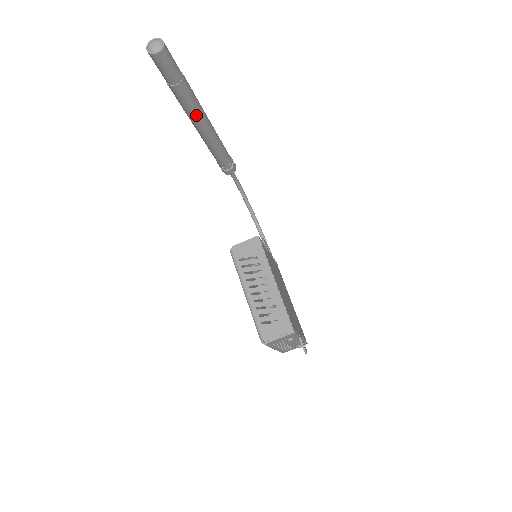
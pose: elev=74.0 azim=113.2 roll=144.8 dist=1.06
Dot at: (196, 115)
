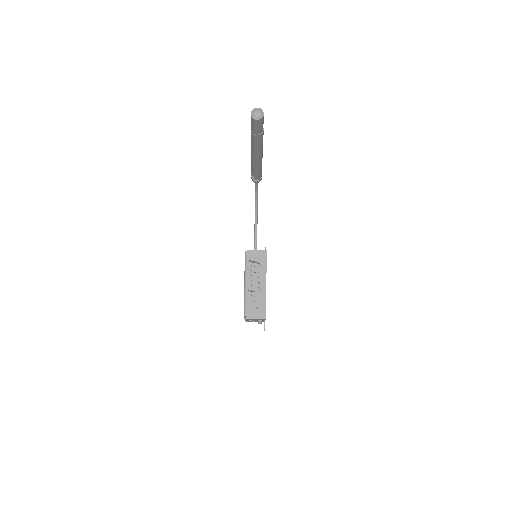
Dot at: (257, 150)
